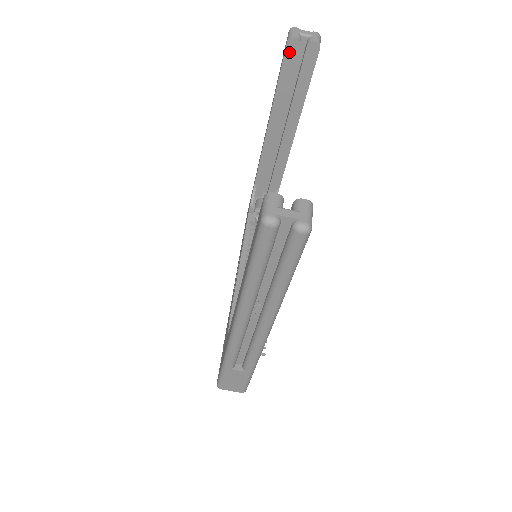
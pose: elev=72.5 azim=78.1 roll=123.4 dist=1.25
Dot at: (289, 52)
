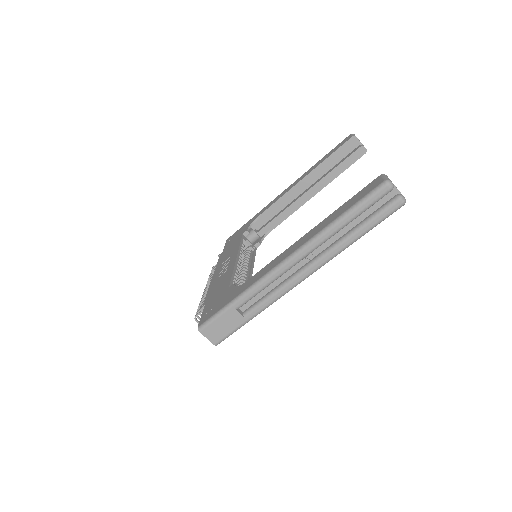
Dot at: (348, 144)
